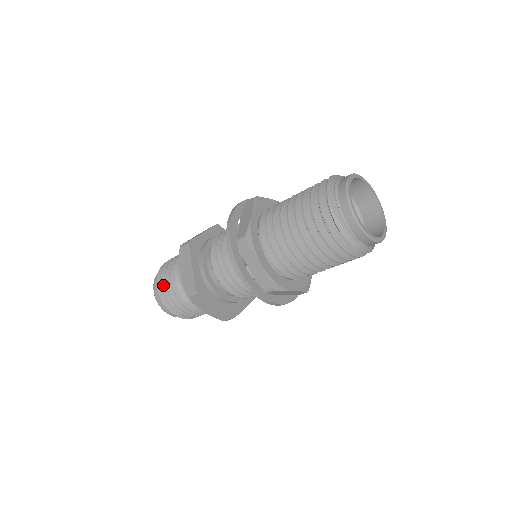
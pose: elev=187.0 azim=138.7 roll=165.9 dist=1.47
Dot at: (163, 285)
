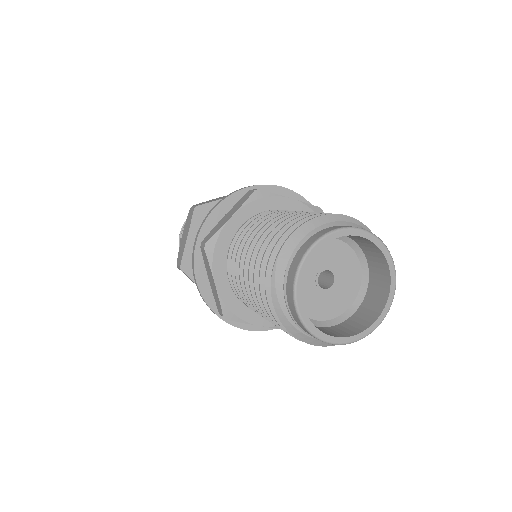
Dot at: occluded
